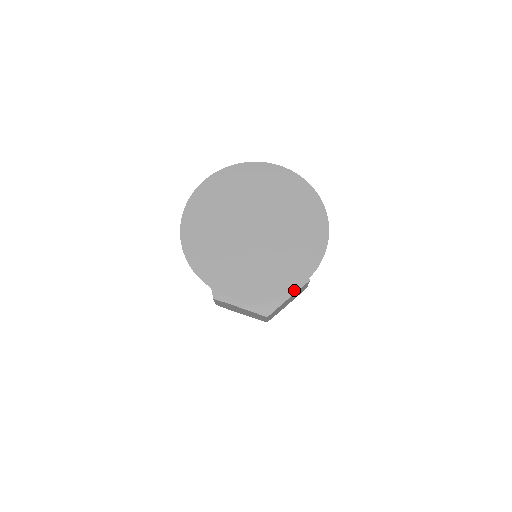
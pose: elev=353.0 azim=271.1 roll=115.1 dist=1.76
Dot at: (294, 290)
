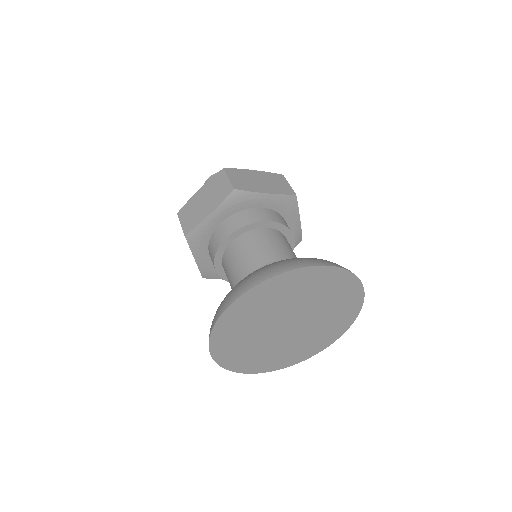
Dot at: occluded
